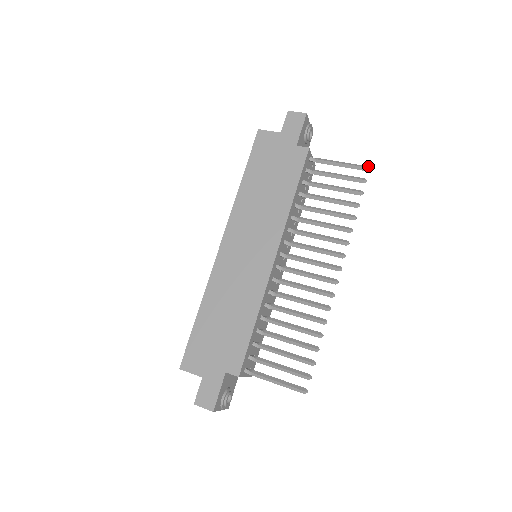
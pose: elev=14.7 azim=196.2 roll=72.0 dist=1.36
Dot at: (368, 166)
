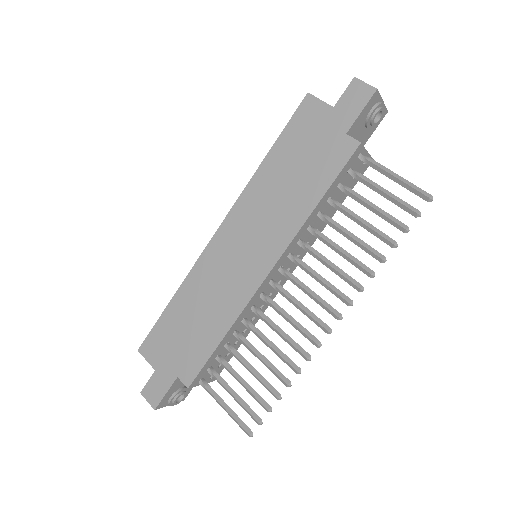
Dot at: (431, 195)
